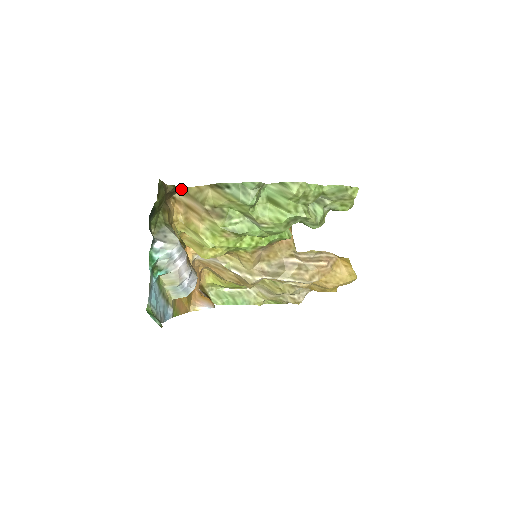
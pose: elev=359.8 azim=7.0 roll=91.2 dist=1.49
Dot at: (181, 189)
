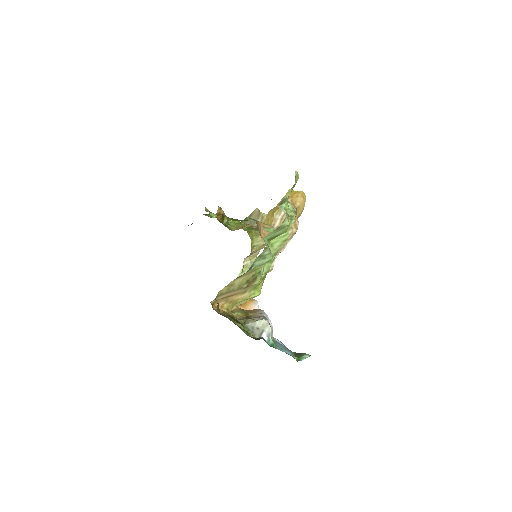
Dot at: occluded
